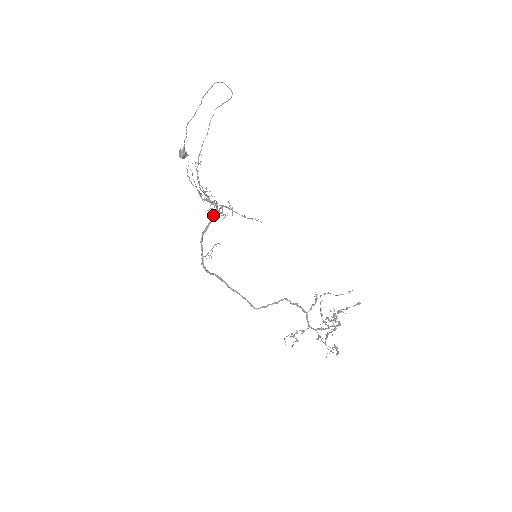
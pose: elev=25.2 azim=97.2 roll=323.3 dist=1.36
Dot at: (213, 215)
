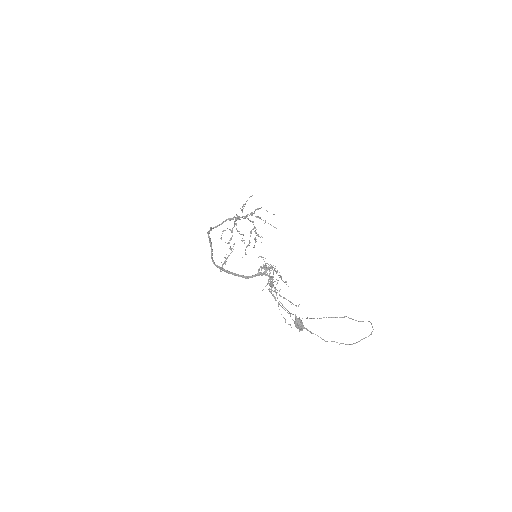
Dot at: occluded
